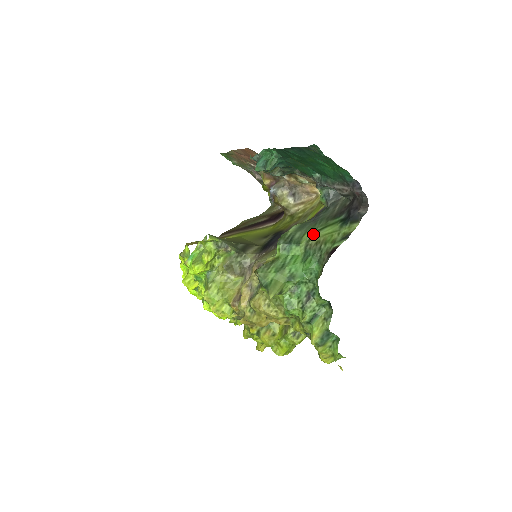
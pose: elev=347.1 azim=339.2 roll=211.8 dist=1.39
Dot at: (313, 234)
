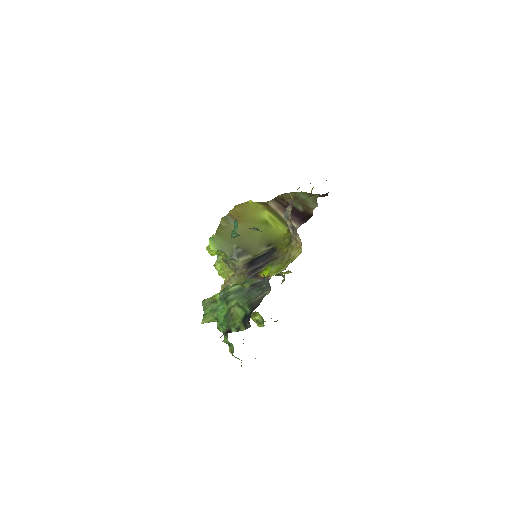
Dot at: (236, 305)
